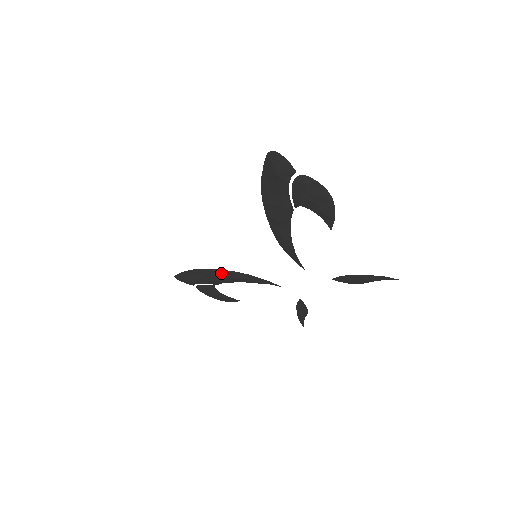
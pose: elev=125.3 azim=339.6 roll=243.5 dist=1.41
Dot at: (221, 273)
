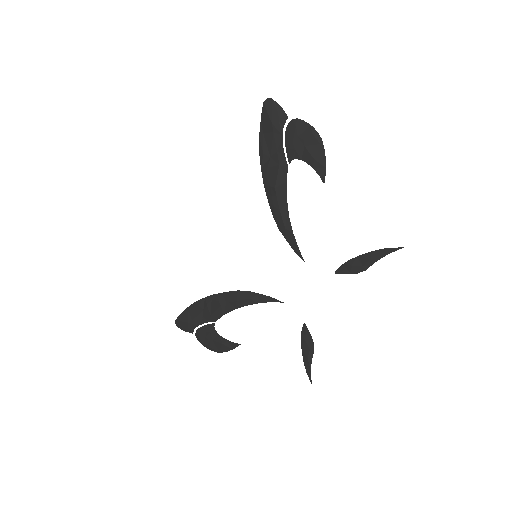
Dot at: (221, 297)
